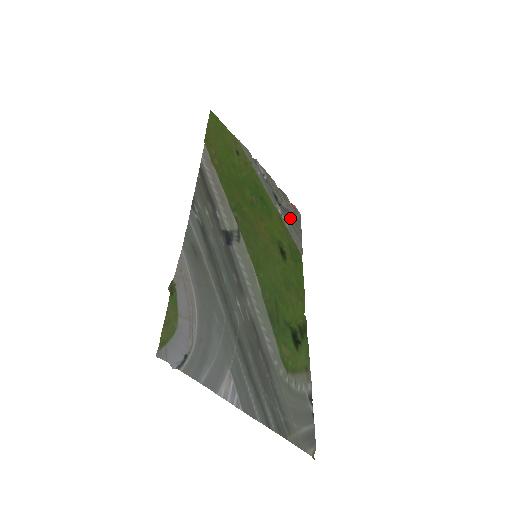
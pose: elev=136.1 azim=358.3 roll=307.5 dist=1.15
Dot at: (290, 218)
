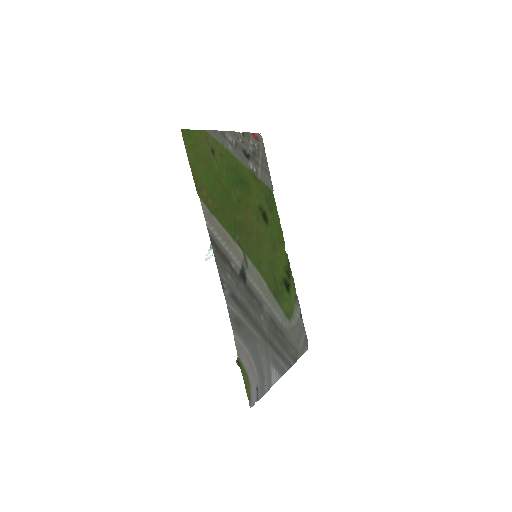
Dot at: (258, 161)
